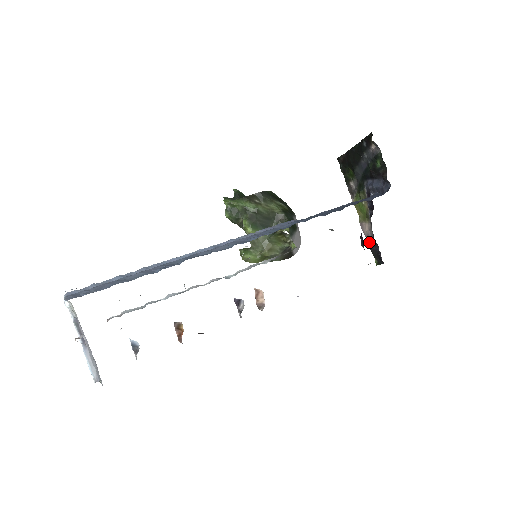
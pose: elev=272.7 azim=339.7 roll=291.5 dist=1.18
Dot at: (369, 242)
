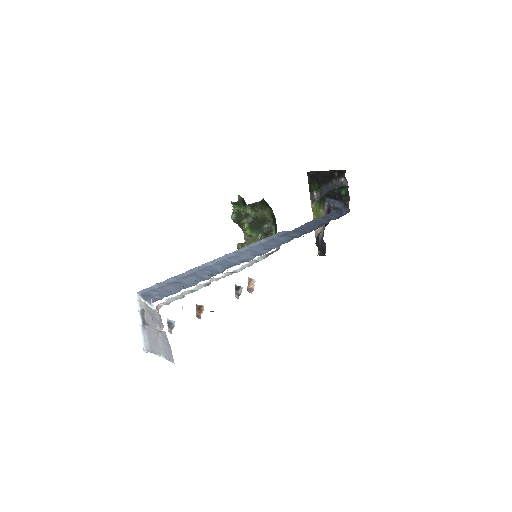
Dot at: occluded
